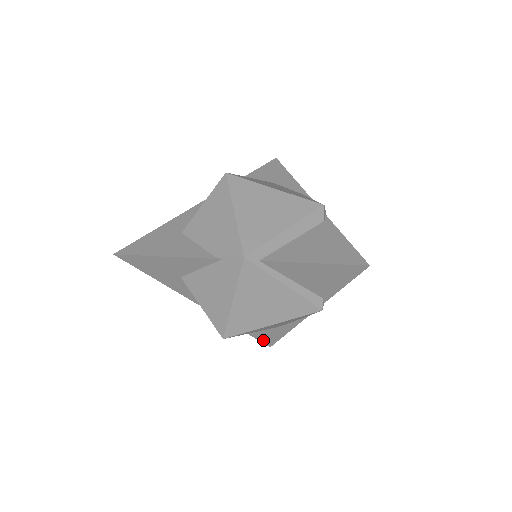
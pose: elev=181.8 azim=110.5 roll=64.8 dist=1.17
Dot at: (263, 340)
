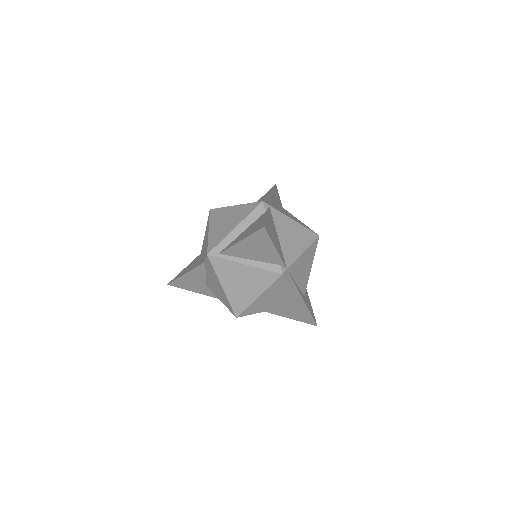
Dot at: (305, 321)
